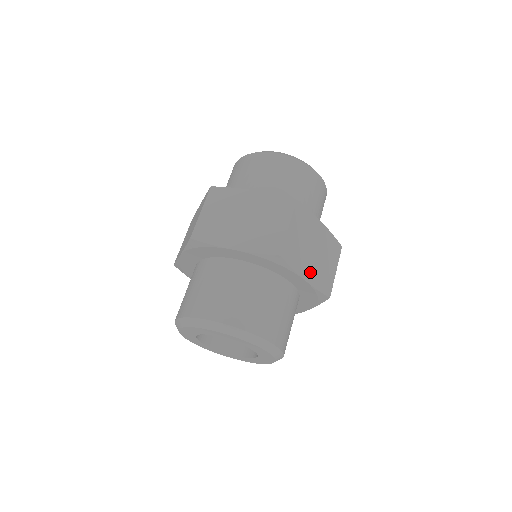
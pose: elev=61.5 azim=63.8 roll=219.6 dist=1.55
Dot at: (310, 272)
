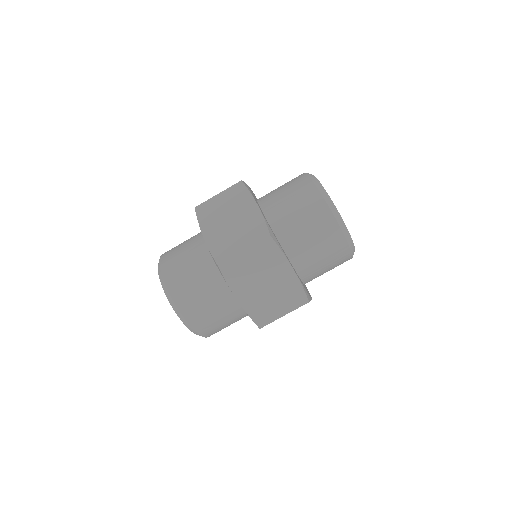
Dot at: (248, 297)
